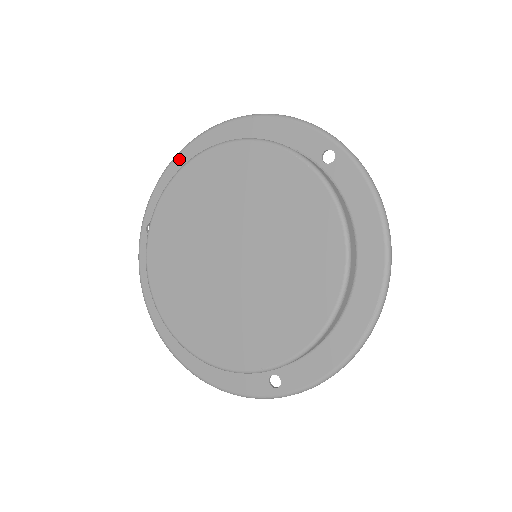
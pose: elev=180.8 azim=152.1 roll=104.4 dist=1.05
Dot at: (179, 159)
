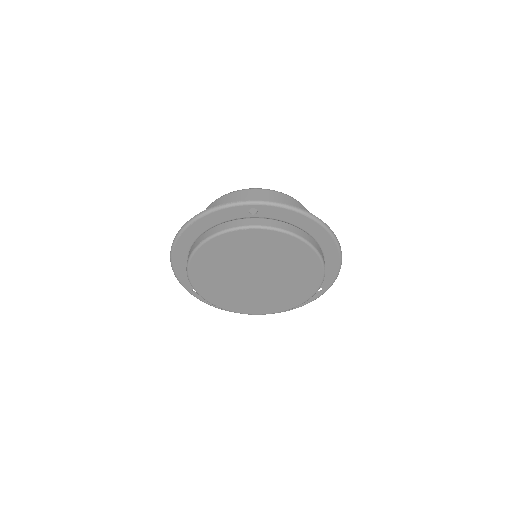
Dot at: (175, 261)
